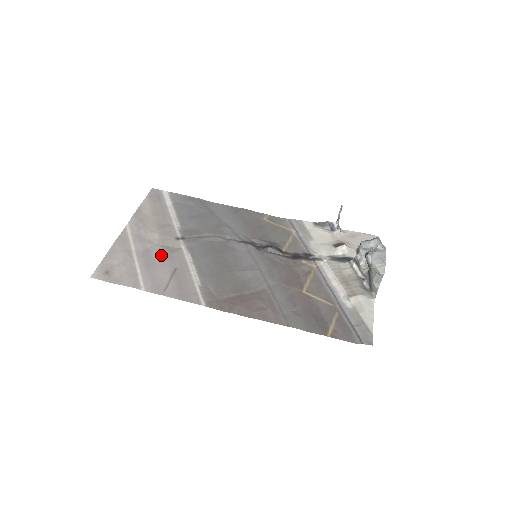
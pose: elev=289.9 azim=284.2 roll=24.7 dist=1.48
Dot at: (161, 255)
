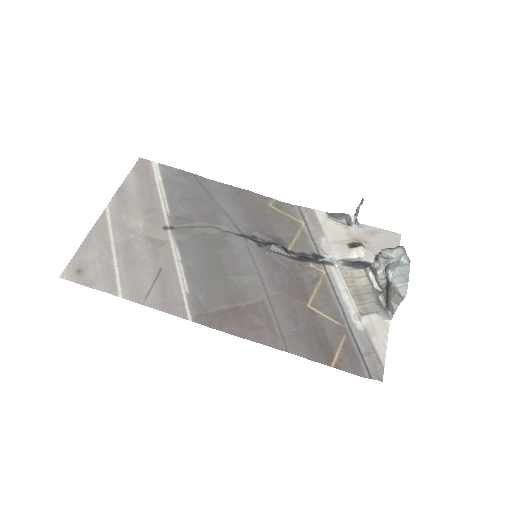
Dot at: (144, 250)
